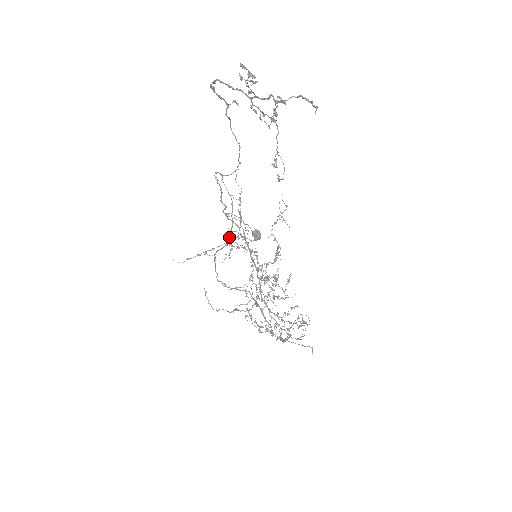
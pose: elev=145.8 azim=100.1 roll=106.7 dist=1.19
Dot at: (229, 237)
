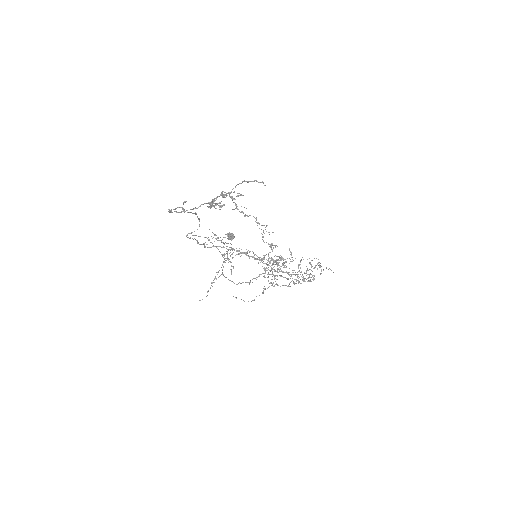
Dot at: occluded
